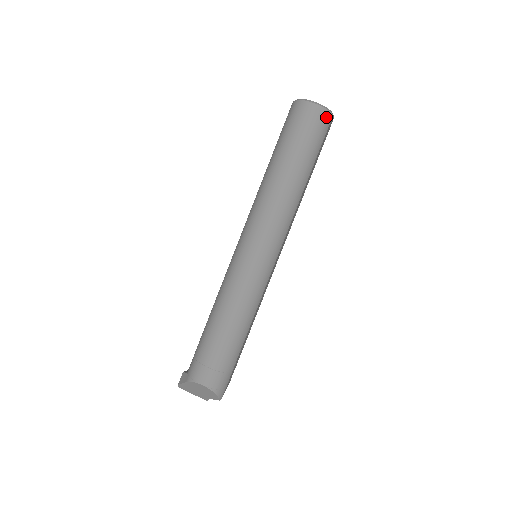
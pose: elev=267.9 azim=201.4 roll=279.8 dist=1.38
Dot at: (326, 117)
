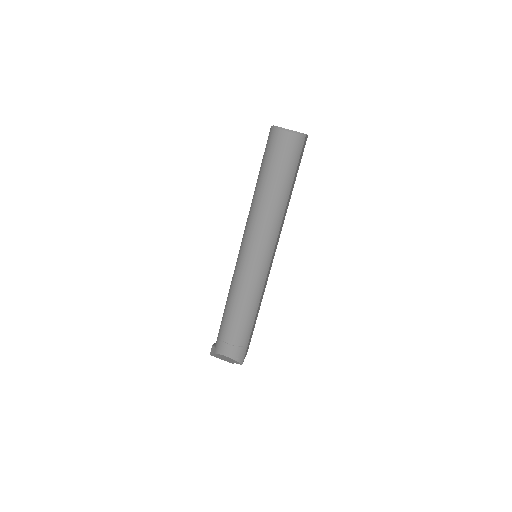
Dot at: (299, 141)
